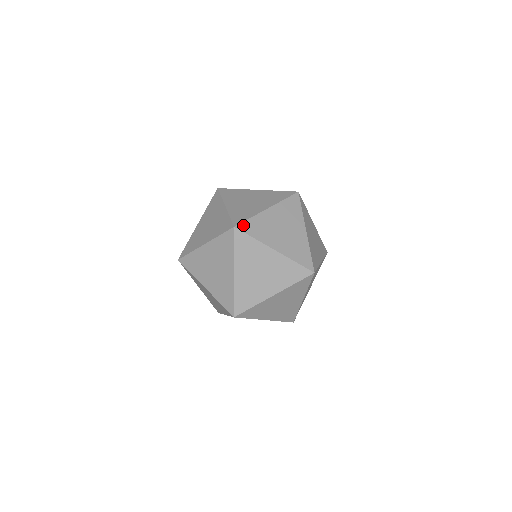
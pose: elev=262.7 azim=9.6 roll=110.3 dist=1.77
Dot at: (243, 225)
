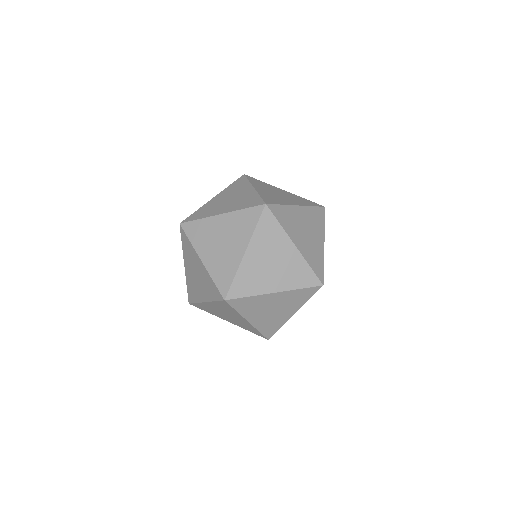
Dot at: (266, 201)
